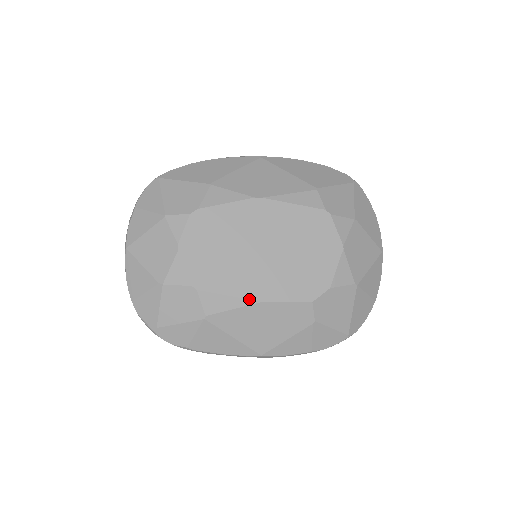
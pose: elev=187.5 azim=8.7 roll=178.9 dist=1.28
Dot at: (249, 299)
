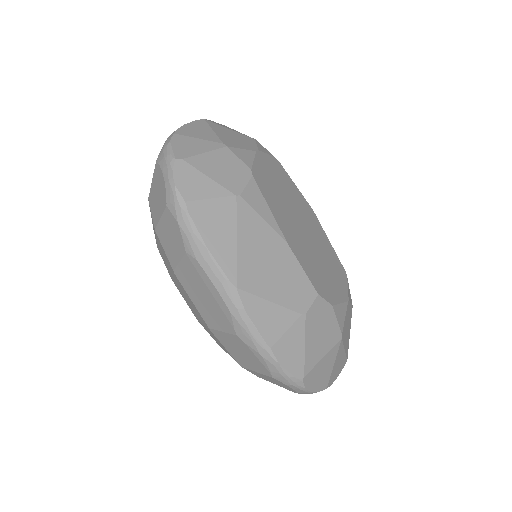
Dot at: (281, 229)
